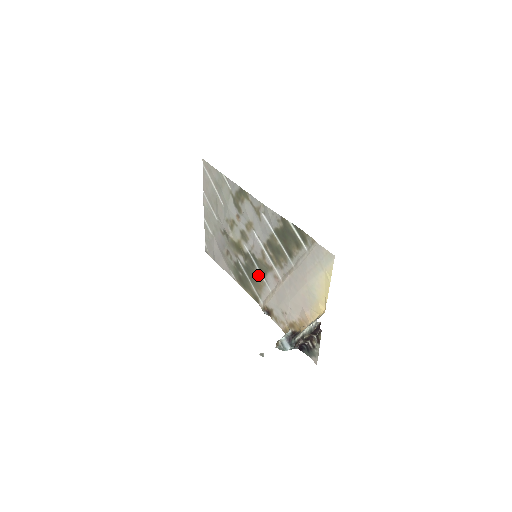
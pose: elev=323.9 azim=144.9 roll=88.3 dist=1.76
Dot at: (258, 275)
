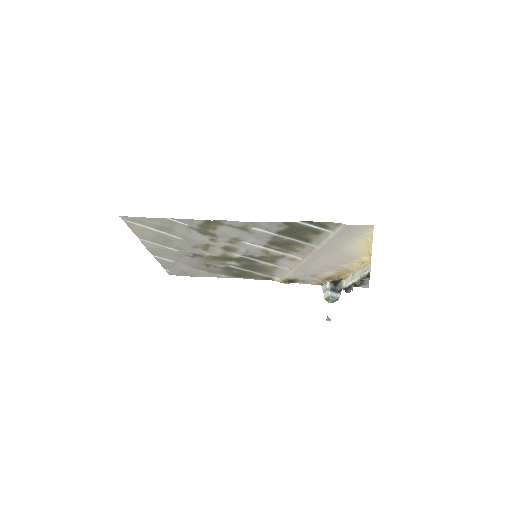
Dot at: (264, 265)
